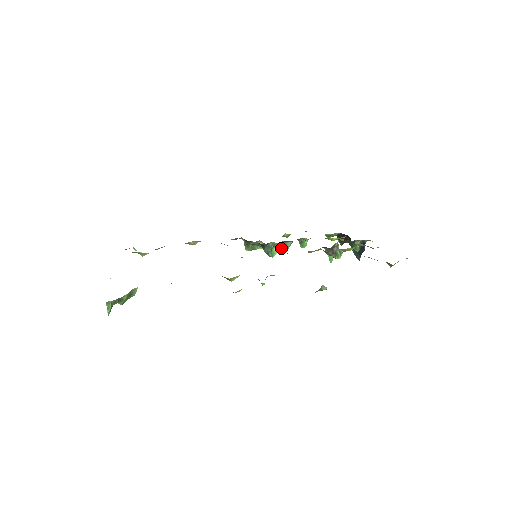
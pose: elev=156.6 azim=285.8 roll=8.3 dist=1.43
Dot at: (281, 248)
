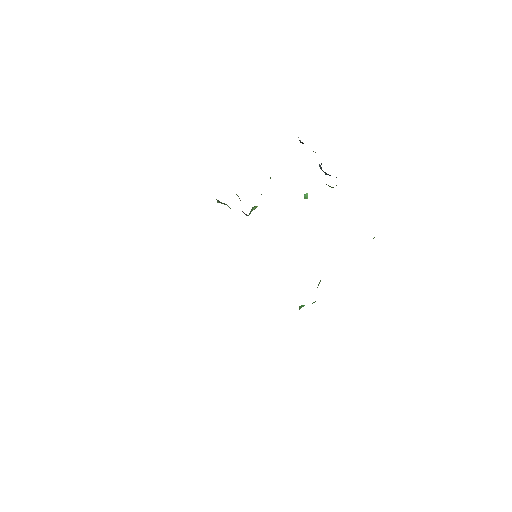
Dot at: occluded
